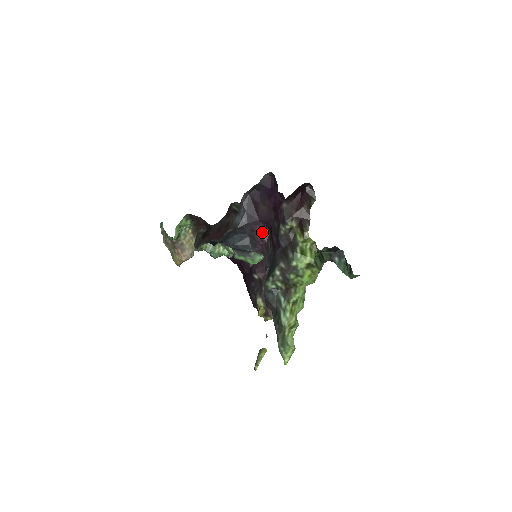
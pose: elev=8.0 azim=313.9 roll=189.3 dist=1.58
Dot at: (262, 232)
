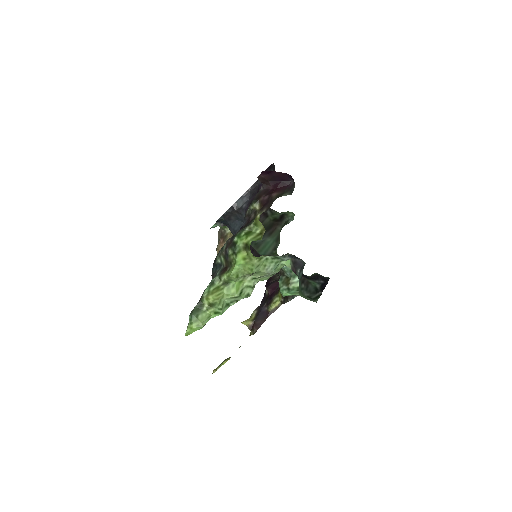
Dot at: occluded
